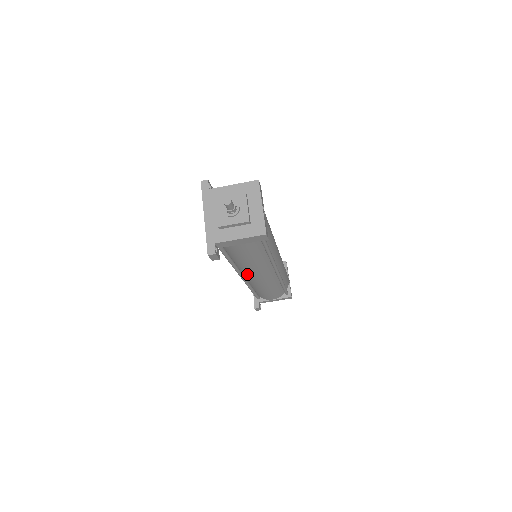
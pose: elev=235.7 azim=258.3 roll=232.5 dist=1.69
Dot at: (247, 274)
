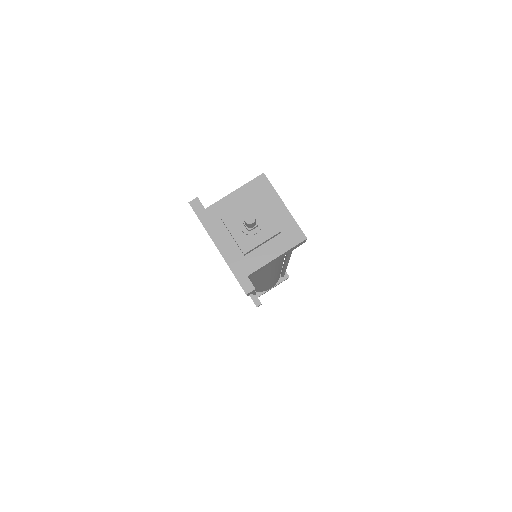
Dot at: (258, 282)
